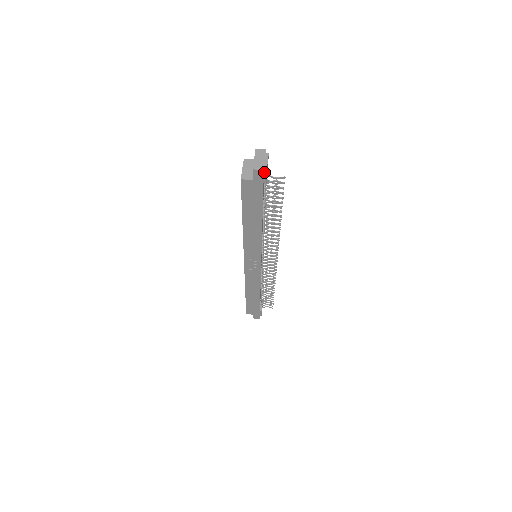
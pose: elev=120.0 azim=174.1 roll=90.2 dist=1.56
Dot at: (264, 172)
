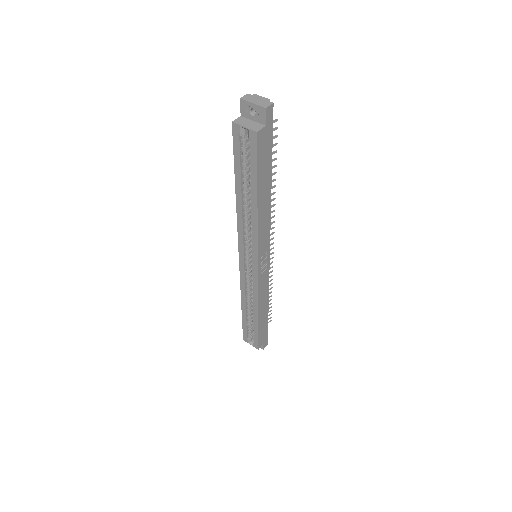
Dot at: occluded
